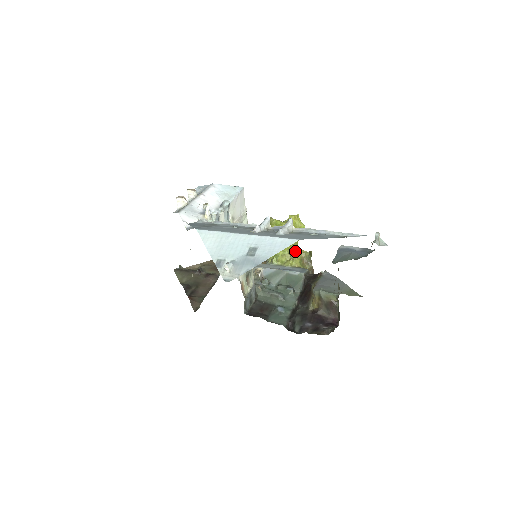
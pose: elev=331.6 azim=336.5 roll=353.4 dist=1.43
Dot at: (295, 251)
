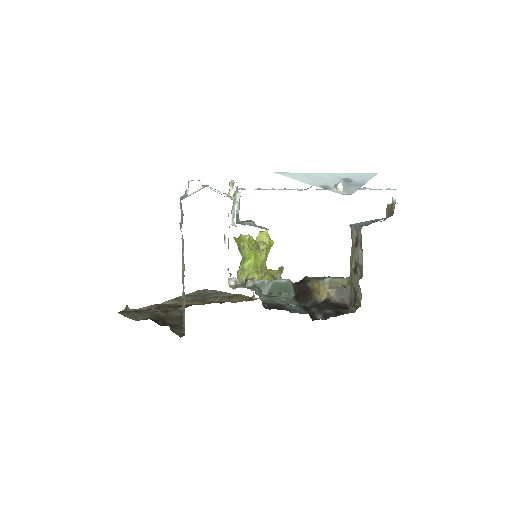
Dot at: (265, 269)
